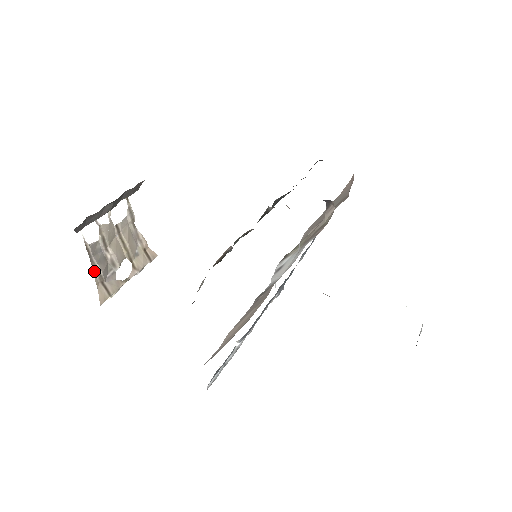
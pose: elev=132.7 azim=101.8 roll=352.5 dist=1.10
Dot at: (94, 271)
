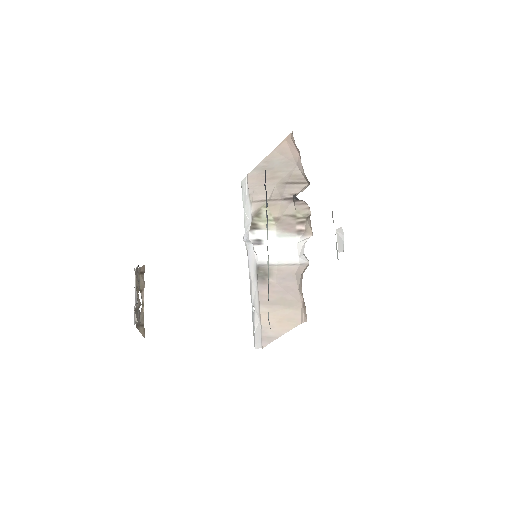
Dot at: (137, 327)
